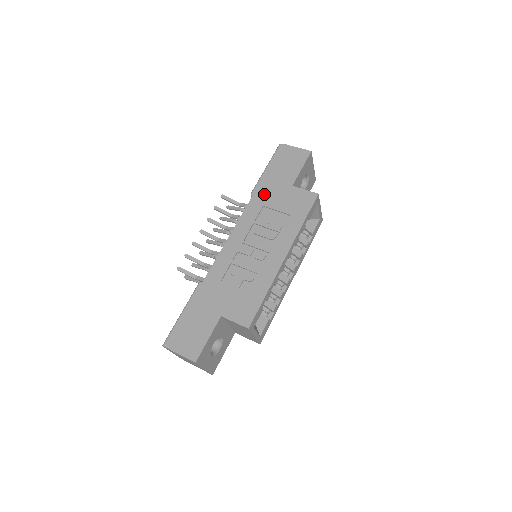
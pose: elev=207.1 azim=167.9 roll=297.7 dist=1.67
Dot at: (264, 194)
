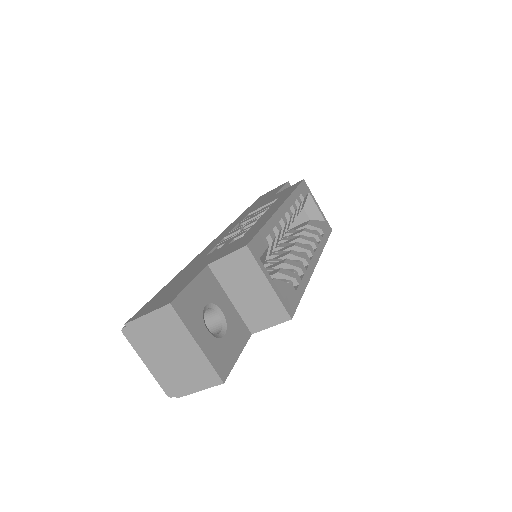
Dot at: occluded
